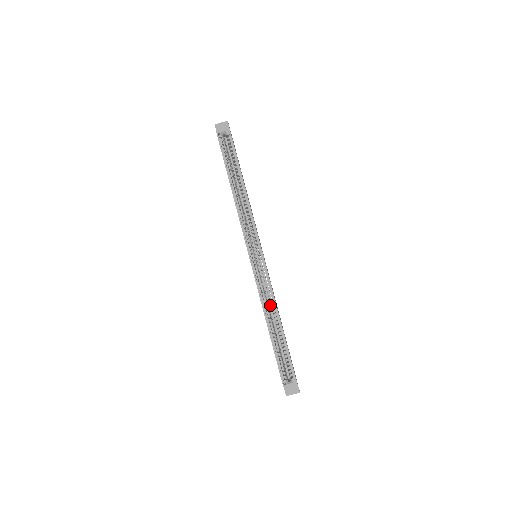
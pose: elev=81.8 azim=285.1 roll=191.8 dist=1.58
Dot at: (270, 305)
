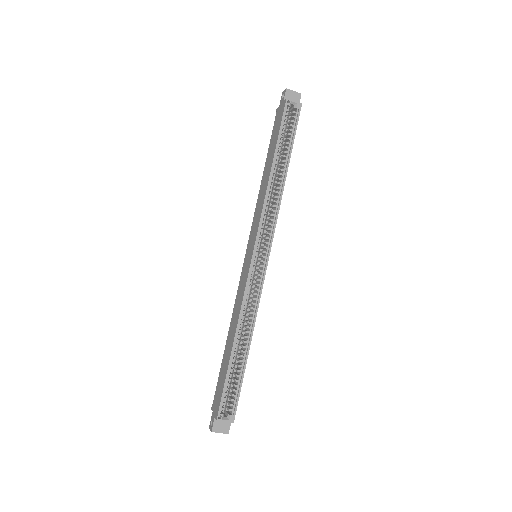
Dot at: occluded
